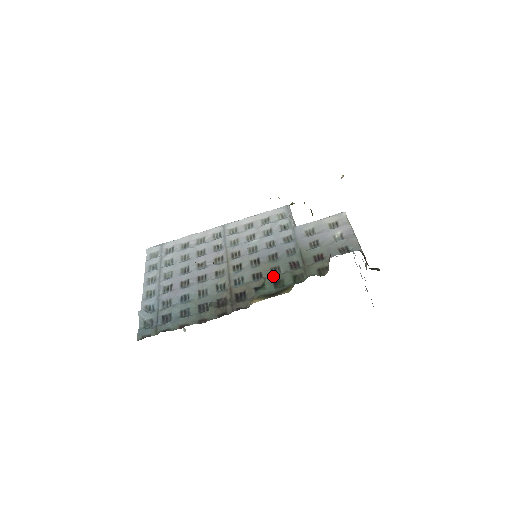
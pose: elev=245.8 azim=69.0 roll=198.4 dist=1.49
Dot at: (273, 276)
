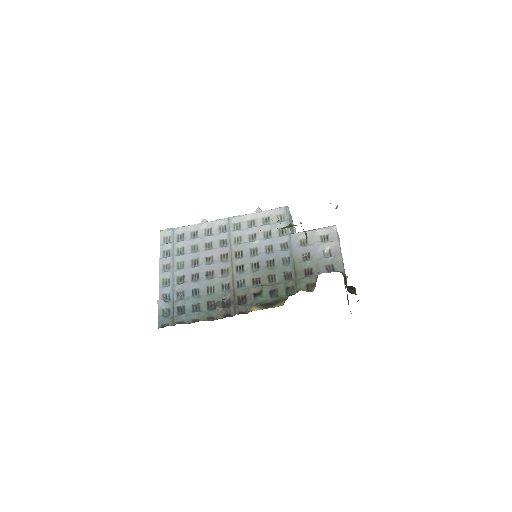
Dot at: (269, 284)
